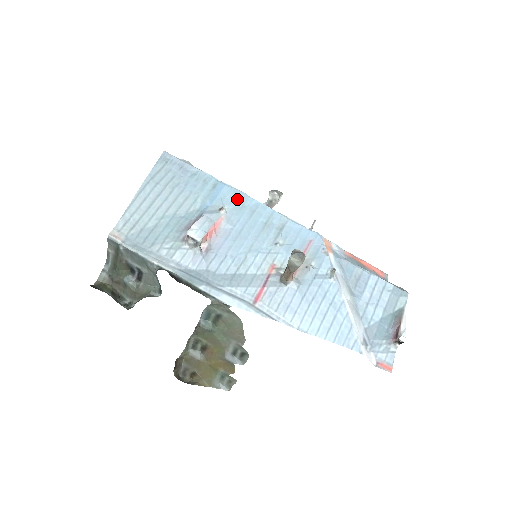
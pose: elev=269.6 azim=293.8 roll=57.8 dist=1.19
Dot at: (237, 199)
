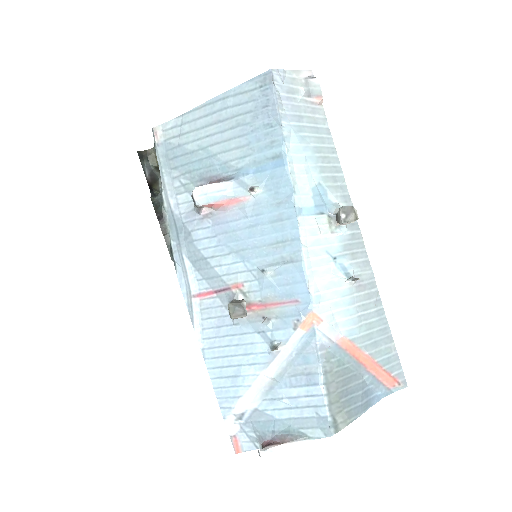
Dot at: (280, 192)
